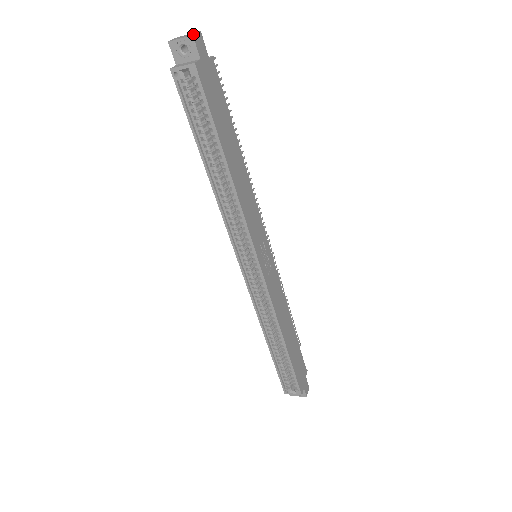
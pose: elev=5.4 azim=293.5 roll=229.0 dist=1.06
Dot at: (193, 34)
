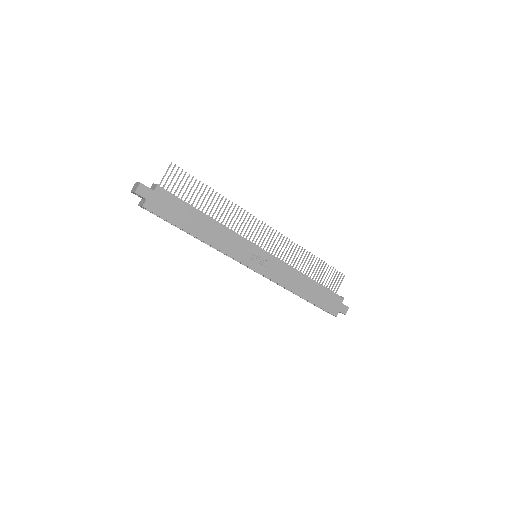
Dot at: (135, 191)
